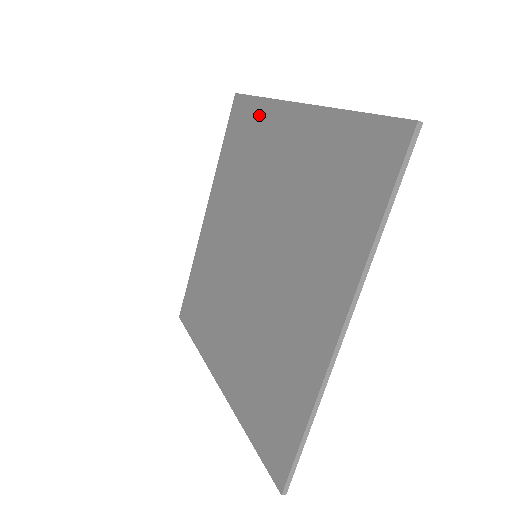
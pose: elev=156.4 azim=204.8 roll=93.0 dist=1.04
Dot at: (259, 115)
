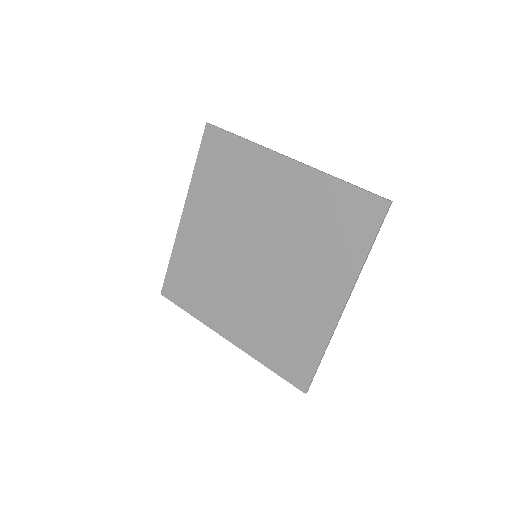
Dot at: (244, 153)
